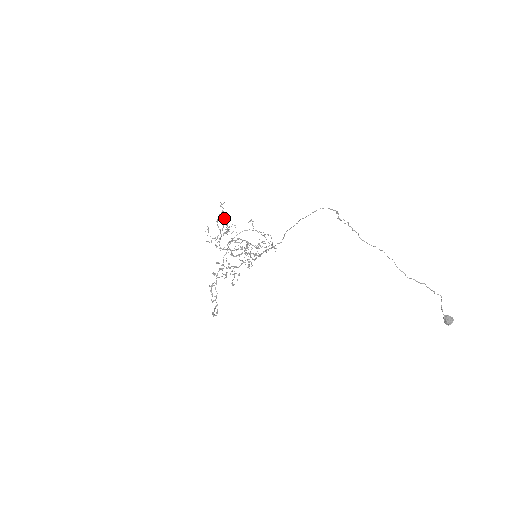
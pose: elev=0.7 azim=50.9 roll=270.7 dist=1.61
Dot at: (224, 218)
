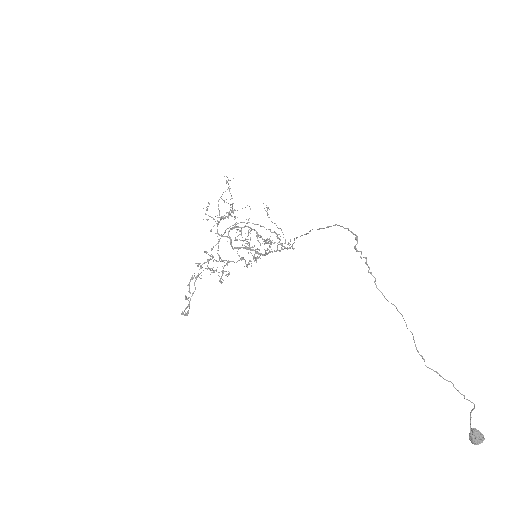
Dot at: occluded
